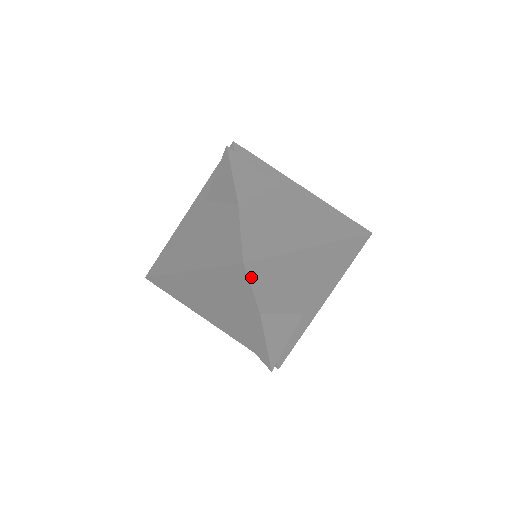
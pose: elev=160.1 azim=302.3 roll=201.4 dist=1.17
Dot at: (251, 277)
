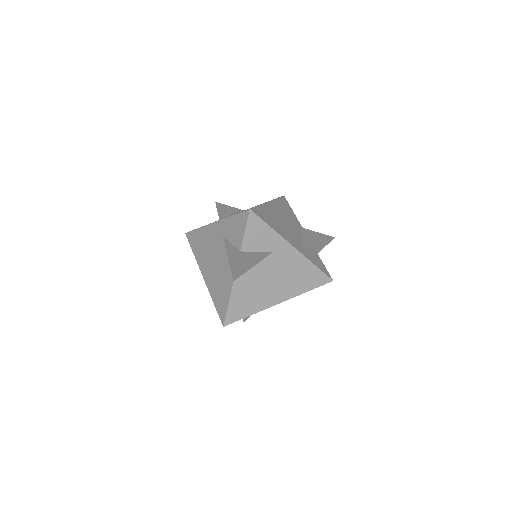
Dot at: occluded
